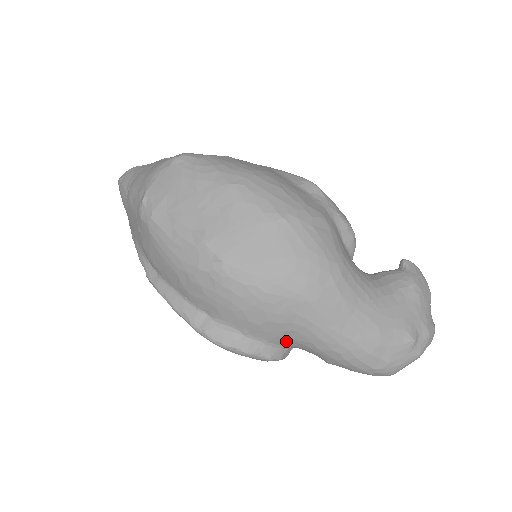
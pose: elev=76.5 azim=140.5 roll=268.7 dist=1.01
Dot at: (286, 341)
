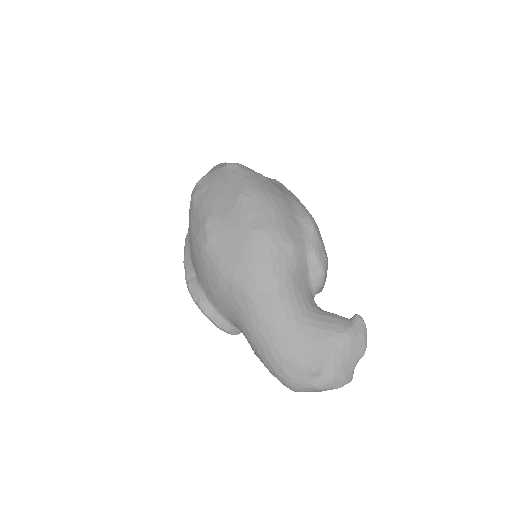
Dot at: (231, 319)
